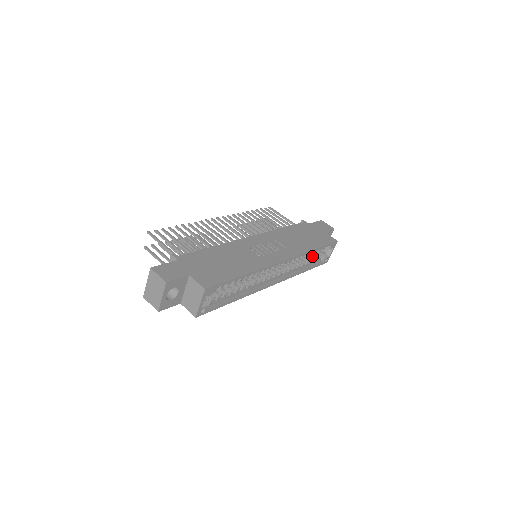
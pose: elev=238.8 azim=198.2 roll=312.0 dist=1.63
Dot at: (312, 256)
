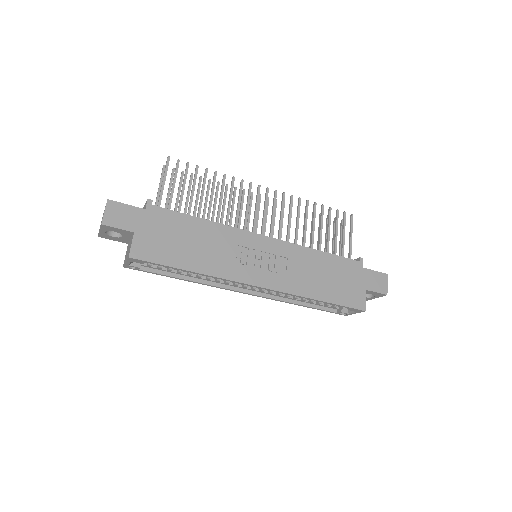
Dot at: occluded
